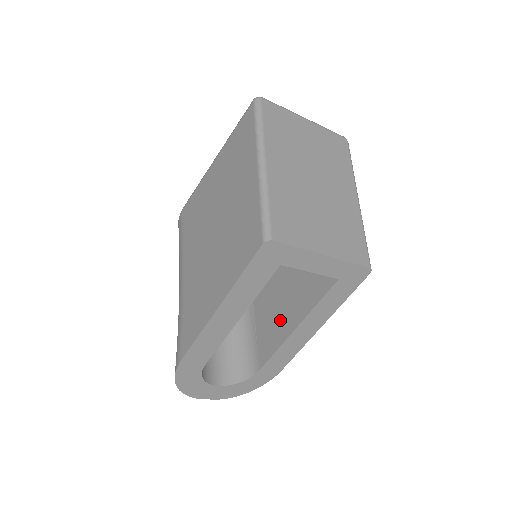
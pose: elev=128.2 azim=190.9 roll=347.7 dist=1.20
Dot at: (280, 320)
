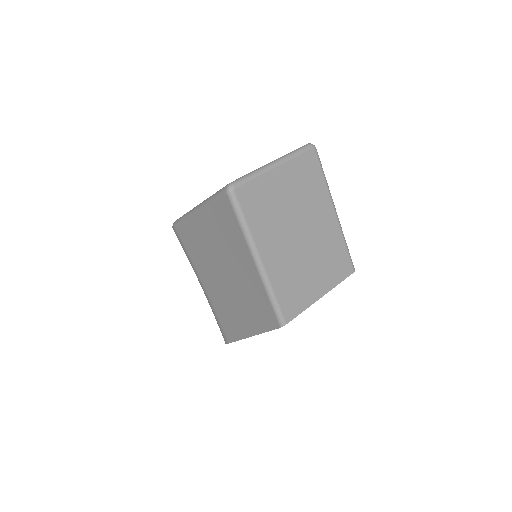
Dot at: occluded
